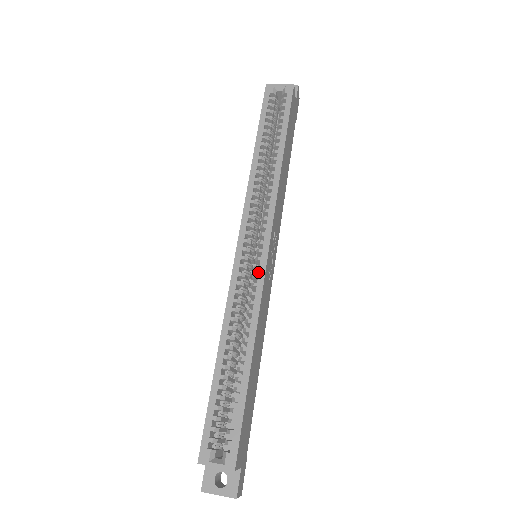
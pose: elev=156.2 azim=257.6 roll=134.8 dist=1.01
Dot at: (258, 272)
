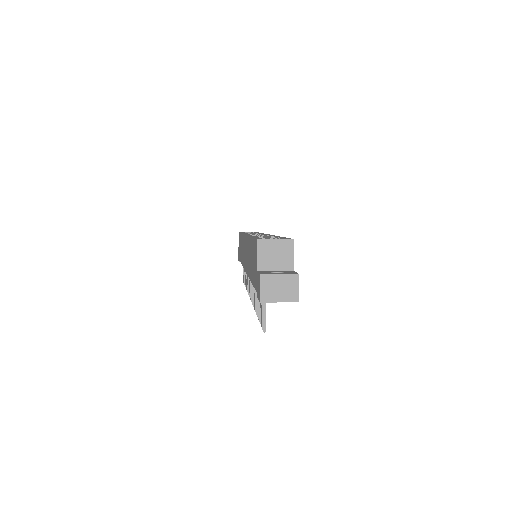
Dot at: occluded
